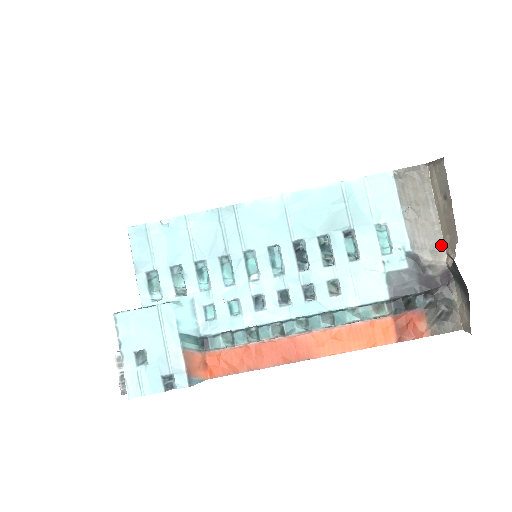
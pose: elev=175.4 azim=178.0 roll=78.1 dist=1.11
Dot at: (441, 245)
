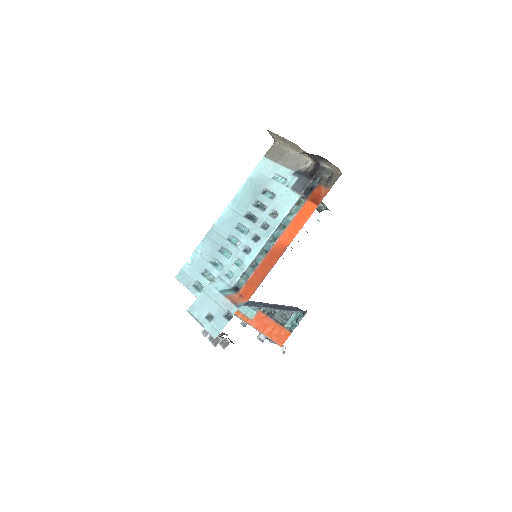
Dot at: (305, 158)
